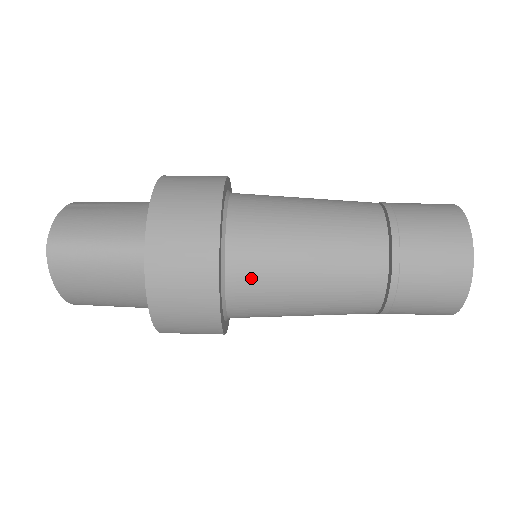
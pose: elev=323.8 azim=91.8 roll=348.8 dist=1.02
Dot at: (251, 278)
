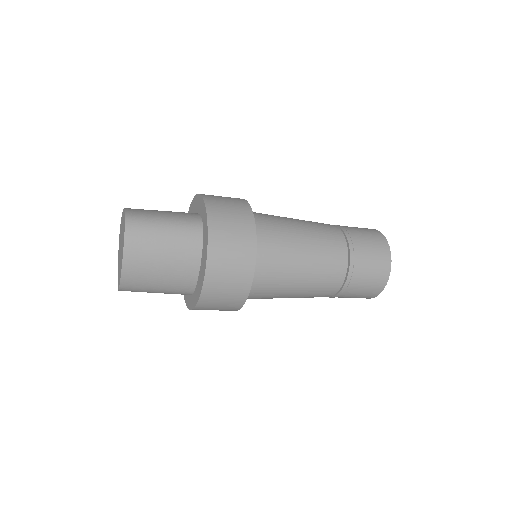
Dot at: (271, 246)
